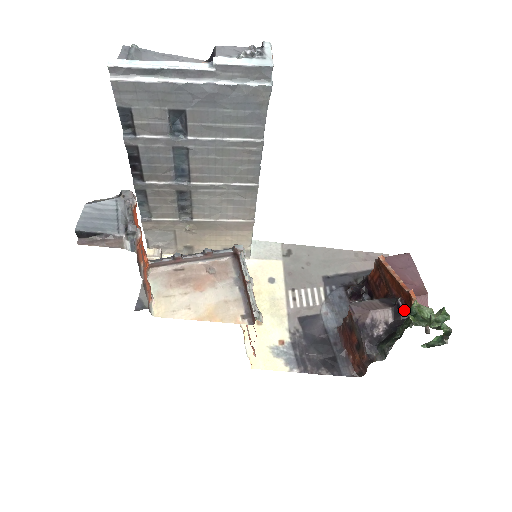
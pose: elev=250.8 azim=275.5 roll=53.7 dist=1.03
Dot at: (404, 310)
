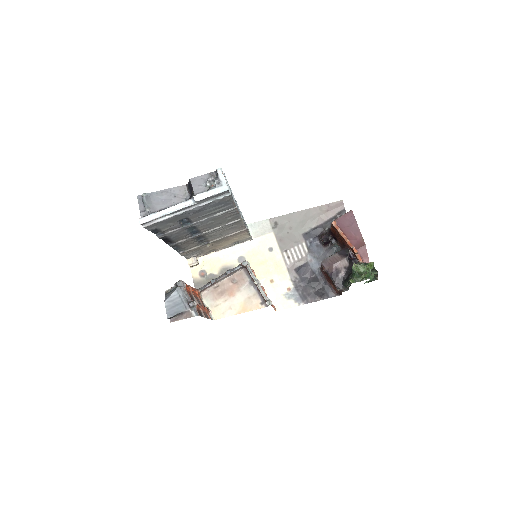
Dot at: (353, 258)
